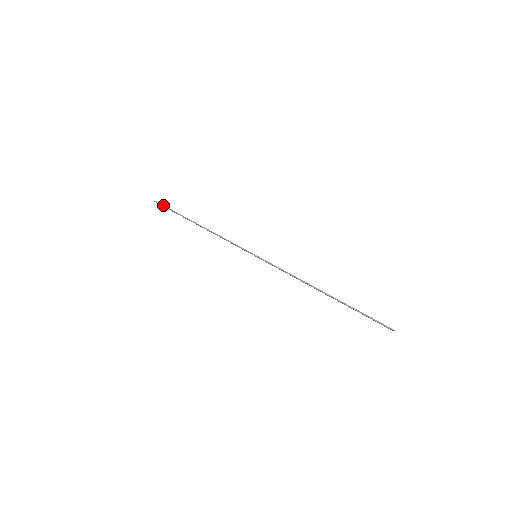
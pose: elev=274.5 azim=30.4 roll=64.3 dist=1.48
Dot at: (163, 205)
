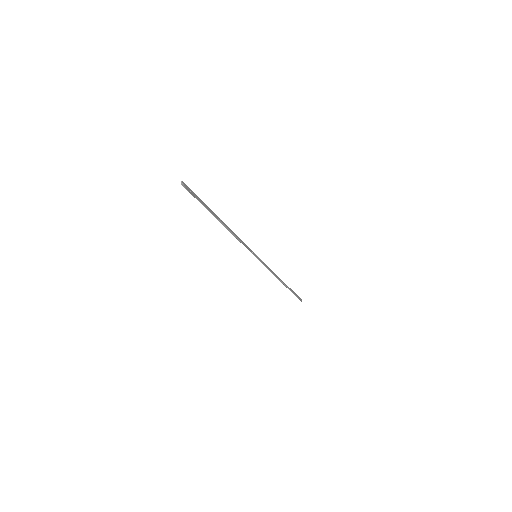
Dot at: (192, 194)
